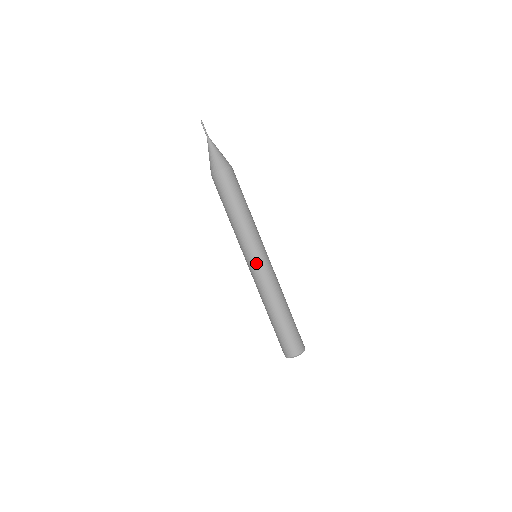
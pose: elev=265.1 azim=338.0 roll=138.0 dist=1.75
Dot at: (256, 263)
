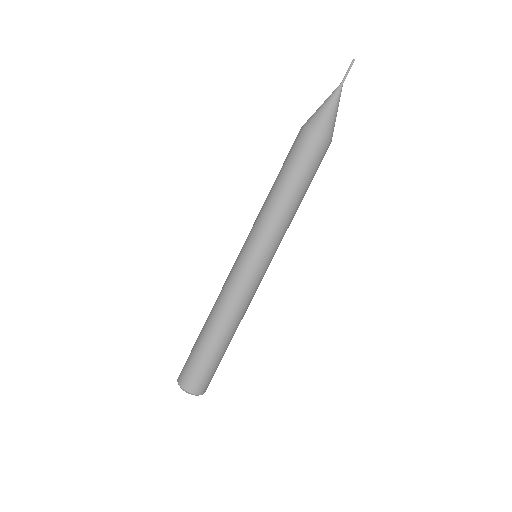
Dot at: (263, 270)
